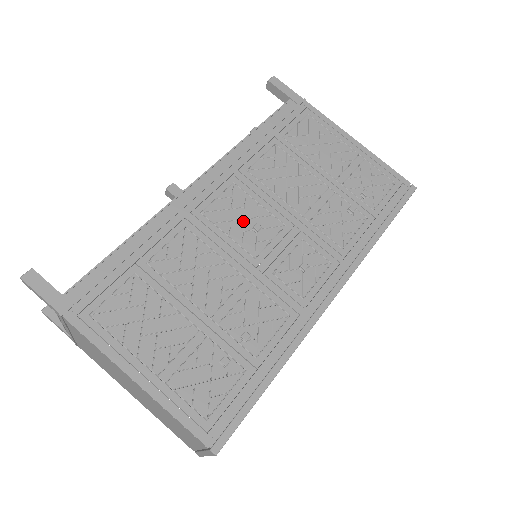
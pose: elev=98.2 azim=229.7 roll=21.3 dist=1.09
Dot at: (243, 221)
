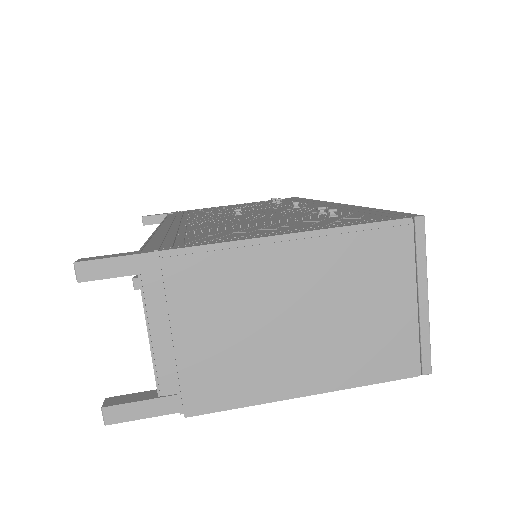
Dot at: (223, 217)
